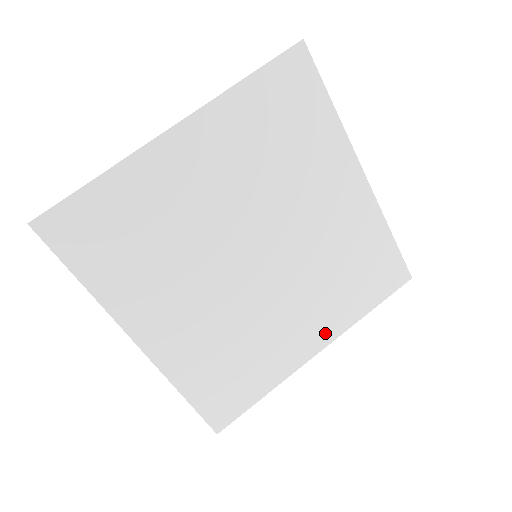
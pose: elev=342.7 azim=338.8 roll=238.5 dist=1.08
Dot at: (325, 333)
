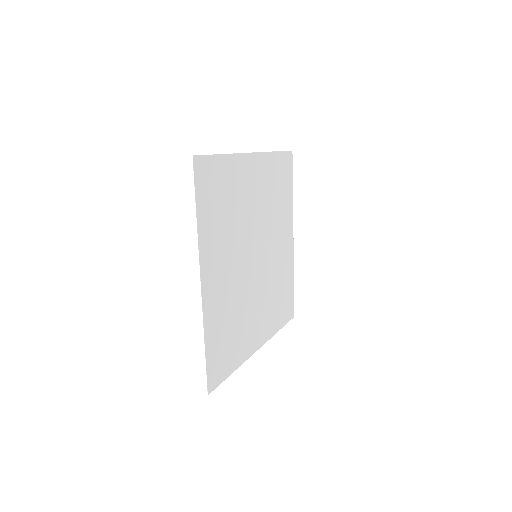
Dot at: (264, 334)
